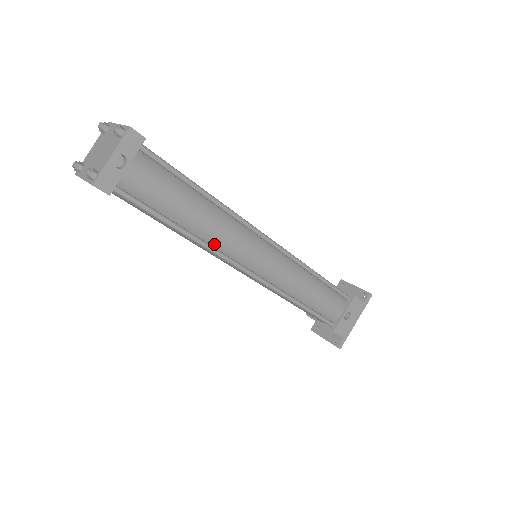
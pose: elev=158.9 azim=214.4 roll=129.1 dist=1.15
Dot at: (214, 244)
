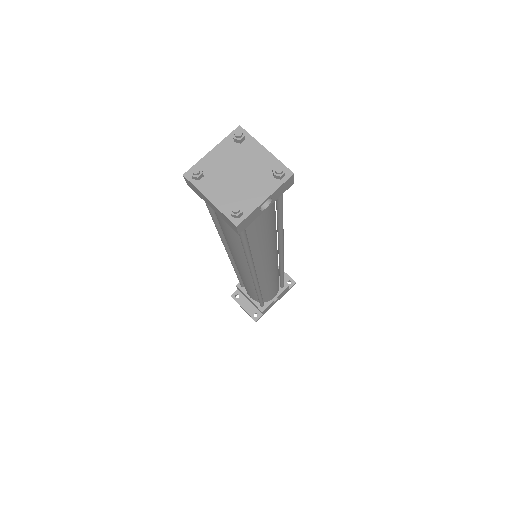
Dot at: (254, 259)
